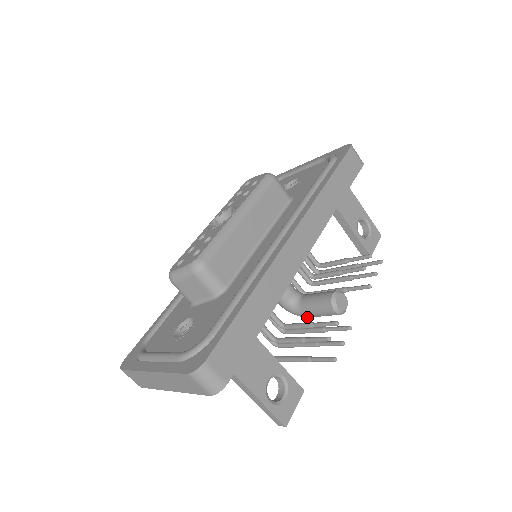
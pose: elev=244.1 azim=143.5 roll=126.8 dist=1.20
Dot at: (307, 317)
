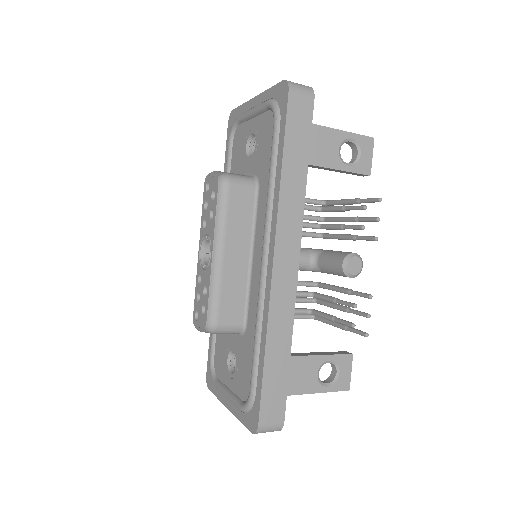
Dot at: occluded
